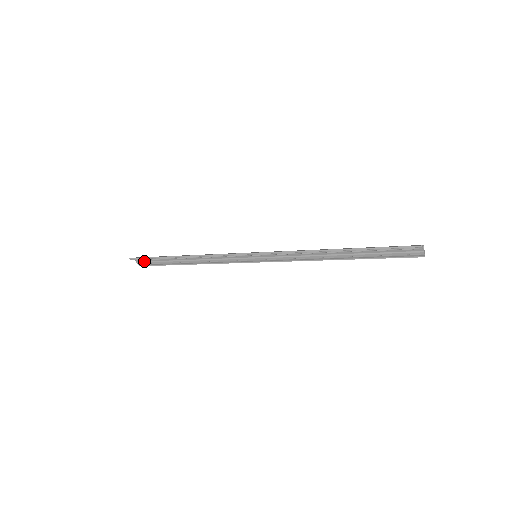
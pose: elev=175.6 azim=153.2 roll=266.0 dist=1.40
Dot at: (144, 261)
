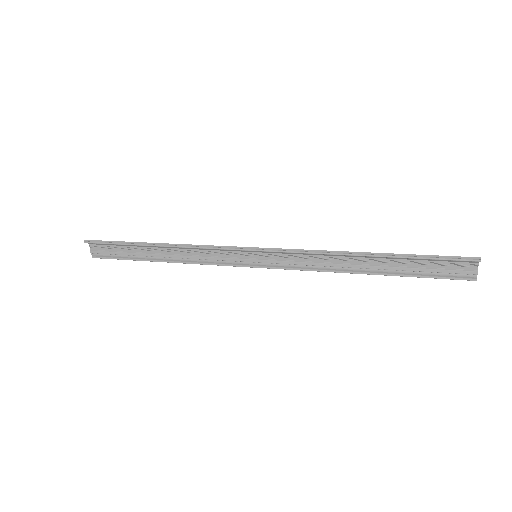
Dot at: (101, 250)
